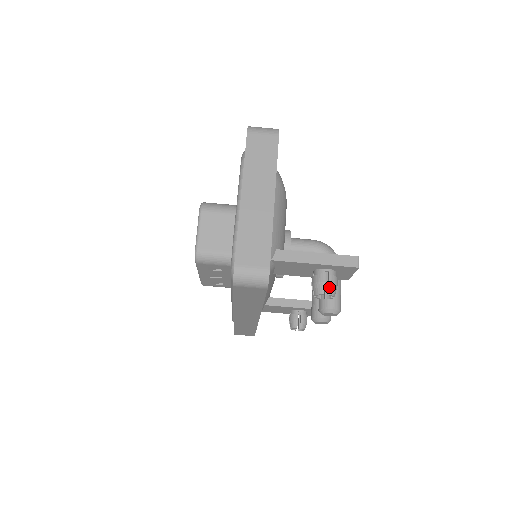
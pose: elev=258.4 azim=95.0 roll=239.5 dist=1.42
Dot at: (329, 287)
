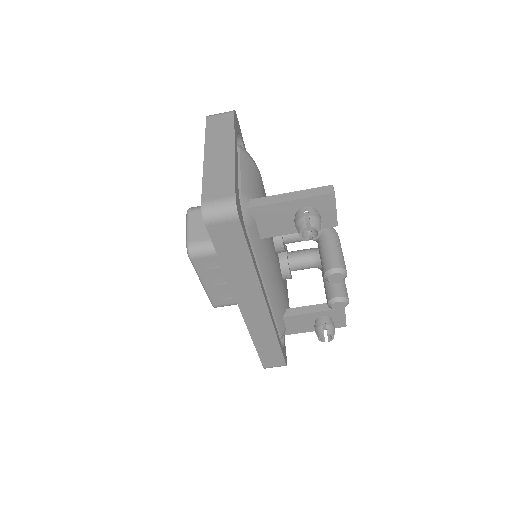
Dot at: (310, 220)
